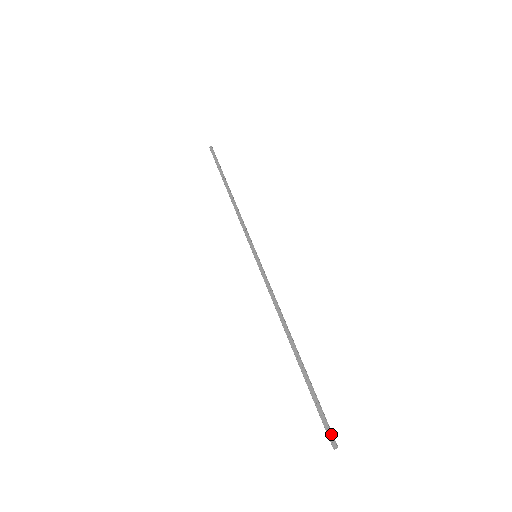
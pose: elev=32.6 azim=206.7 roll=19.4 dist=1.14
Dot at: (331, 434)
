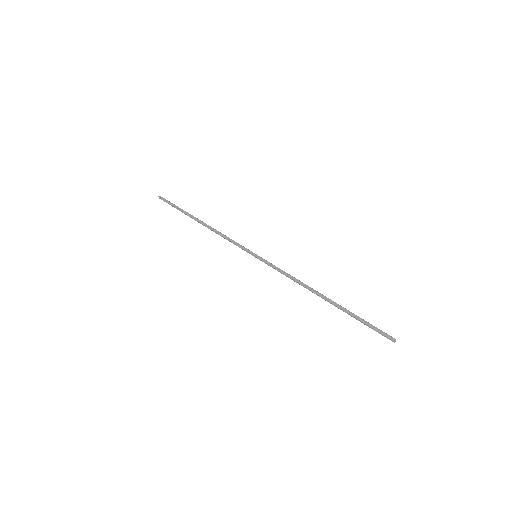
Dot at: occluded
